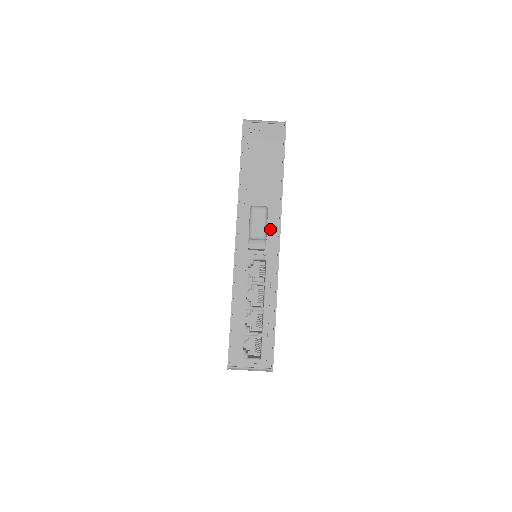
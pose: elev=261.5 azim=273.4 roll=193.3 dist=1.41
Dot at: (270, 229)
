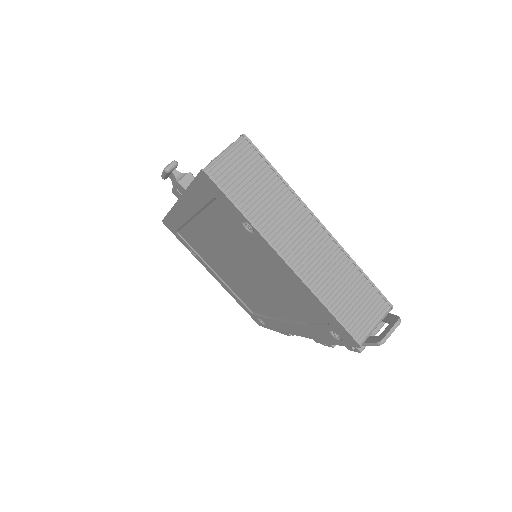
Dot at: occluded
